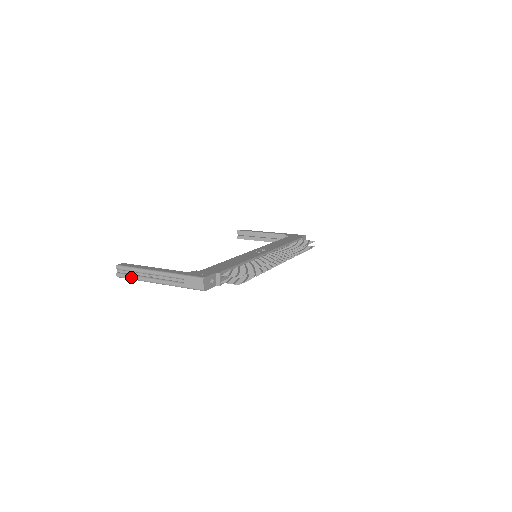
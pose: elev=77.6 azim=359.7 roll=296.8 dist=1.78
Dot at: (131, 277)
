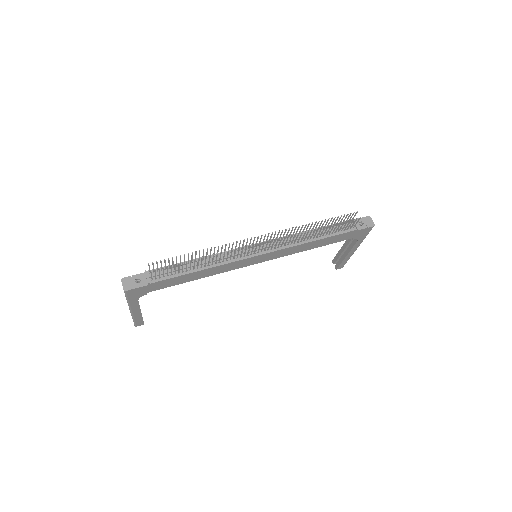
Dot at: occluded
